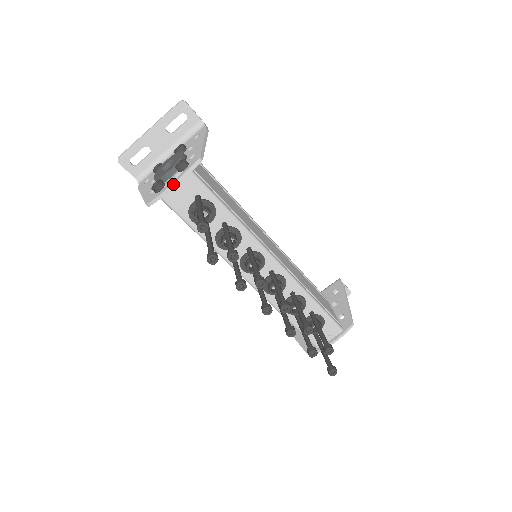
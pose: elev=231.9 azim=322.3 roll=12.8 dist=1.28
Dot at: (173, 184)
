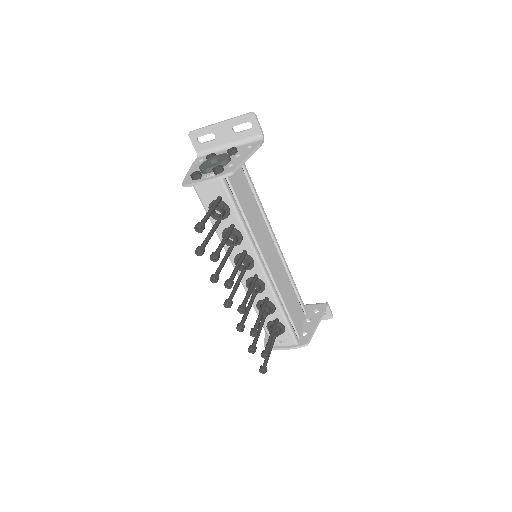
Dot at: (204, 181)
